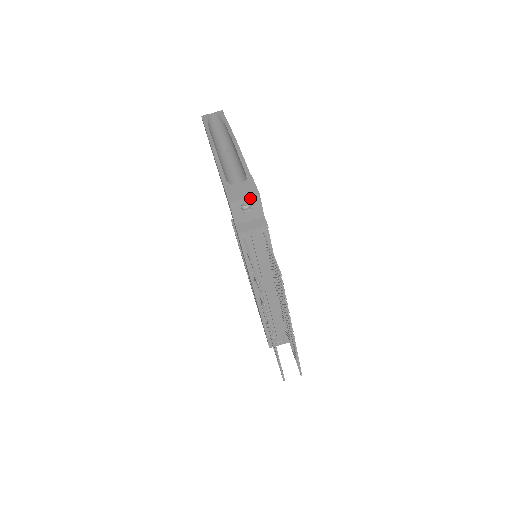
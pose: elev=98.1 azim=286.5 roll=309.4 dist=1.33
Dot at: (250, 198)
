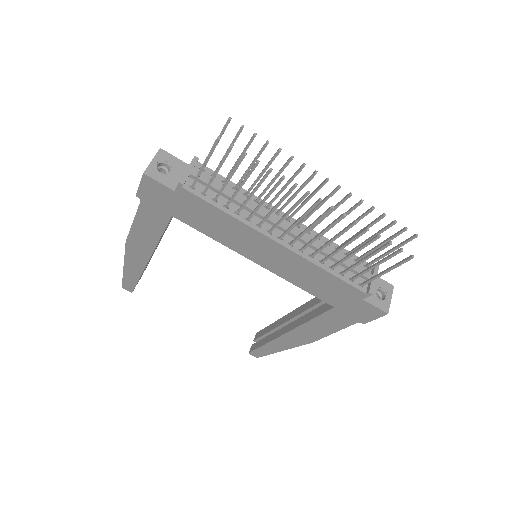
Dot at: (157, 157)
